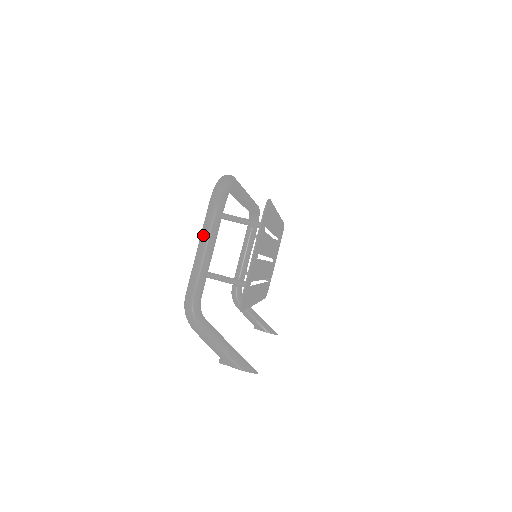
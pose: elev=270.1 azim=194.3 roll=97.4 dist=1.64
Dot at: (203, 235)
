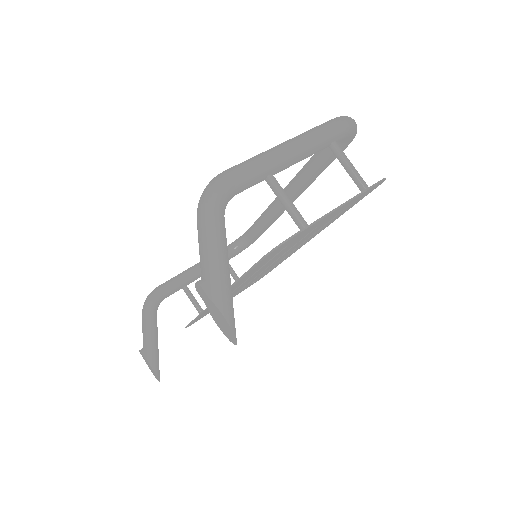
Dot at: (304, 136)
